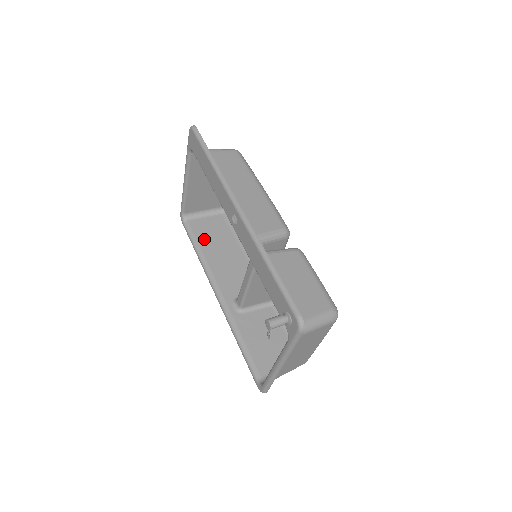
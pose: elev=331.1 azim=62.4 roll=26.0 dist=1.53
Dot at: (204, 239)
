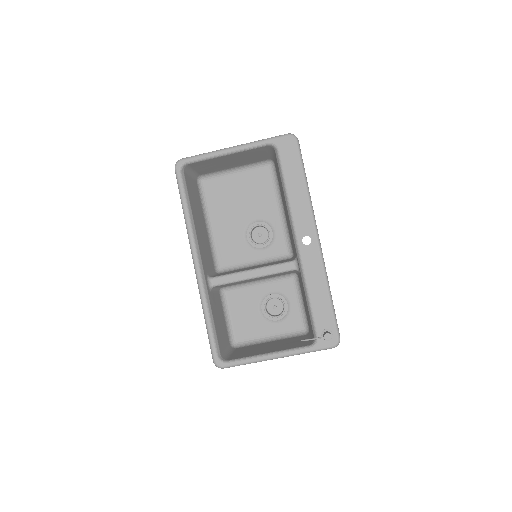
Dot at: (192, 201)
